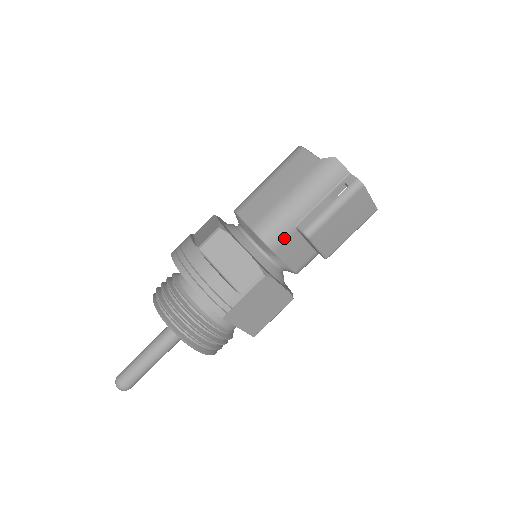
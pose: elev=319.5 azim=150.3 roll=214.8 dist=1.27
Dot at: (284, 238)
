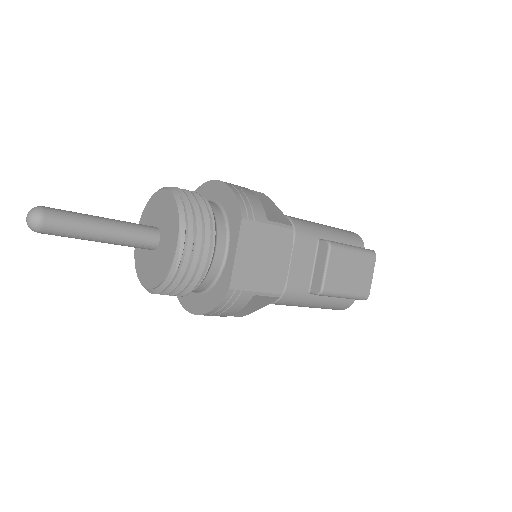
Dot at: (307, 237)
